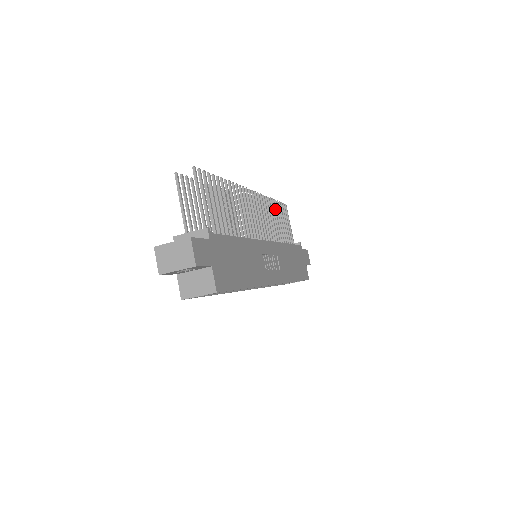
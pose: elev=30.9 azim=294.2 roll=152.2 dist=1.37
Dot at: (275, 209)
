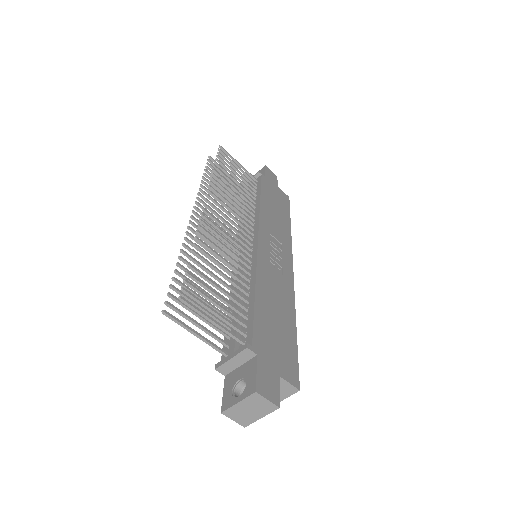
Dot at: (224, 175)
